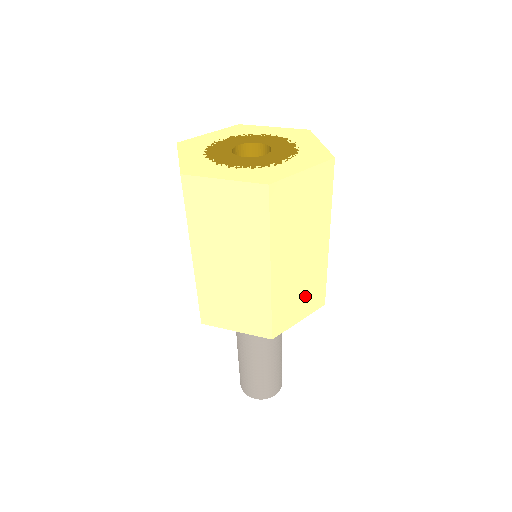
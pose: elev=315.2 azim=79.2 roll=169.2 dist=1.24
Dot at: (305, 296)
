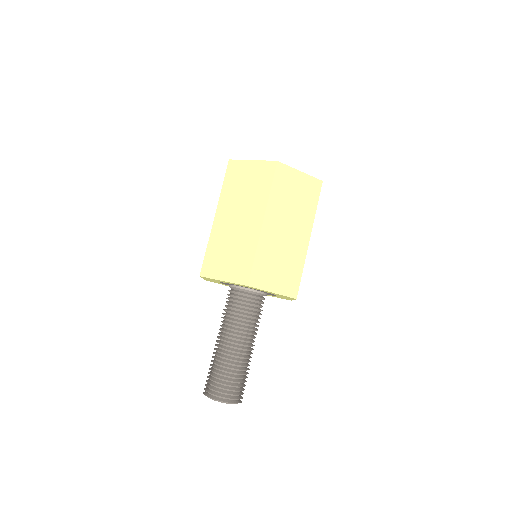
Dot at: occluded
